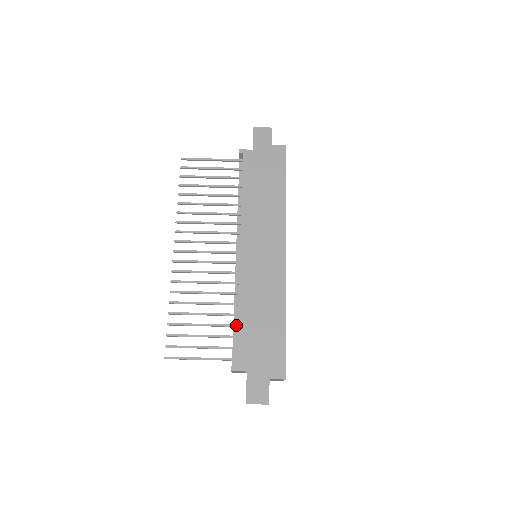
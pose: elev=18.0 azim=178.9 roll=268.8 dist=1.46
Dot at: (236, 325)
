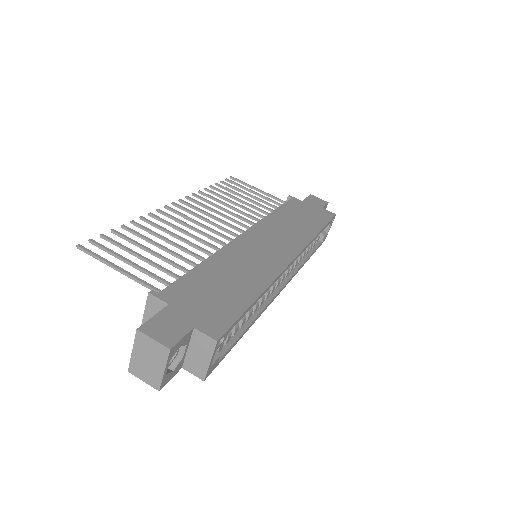
Dot at: occluded
